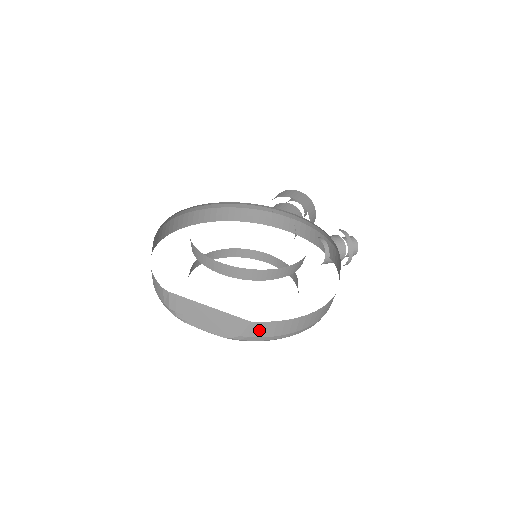
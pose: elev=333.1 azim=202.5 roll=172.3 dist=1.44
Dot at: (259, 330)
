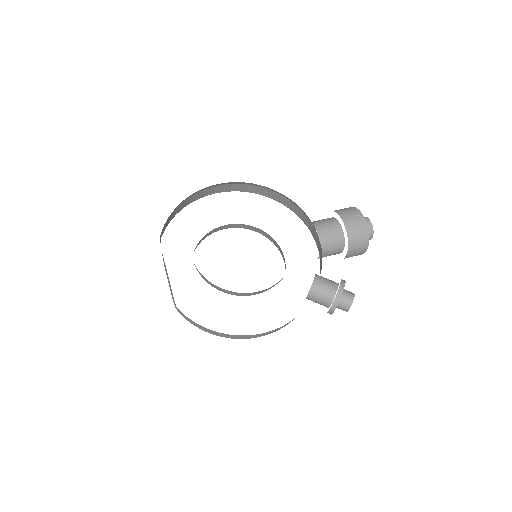
Dot at: (183, 315)
